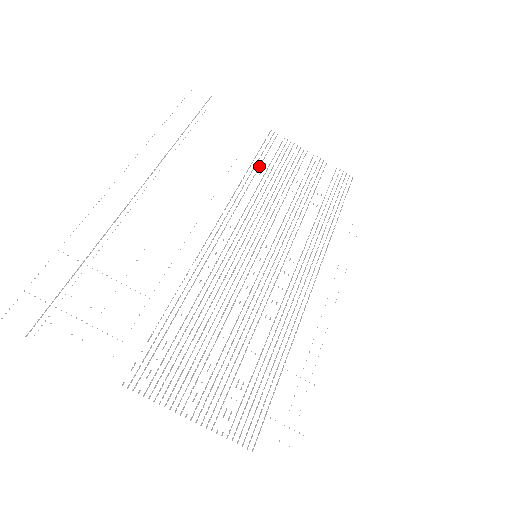
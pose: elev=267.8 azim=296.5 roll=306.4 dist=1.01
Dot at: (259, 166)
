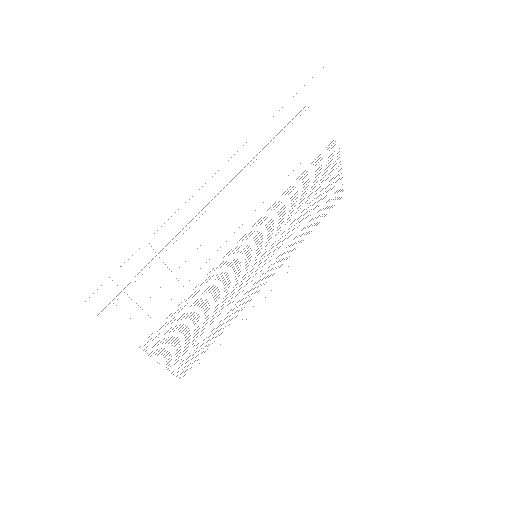
Dot at: occluded
